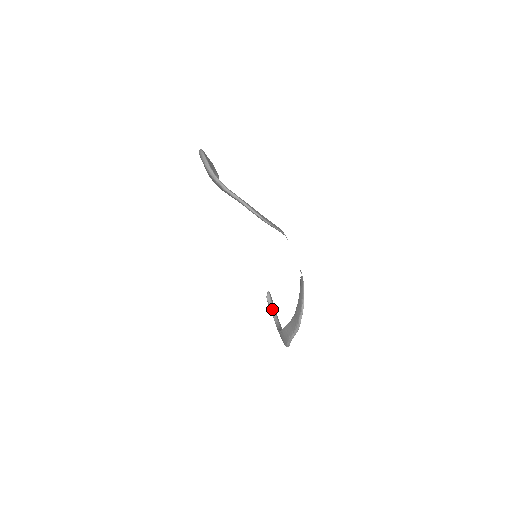
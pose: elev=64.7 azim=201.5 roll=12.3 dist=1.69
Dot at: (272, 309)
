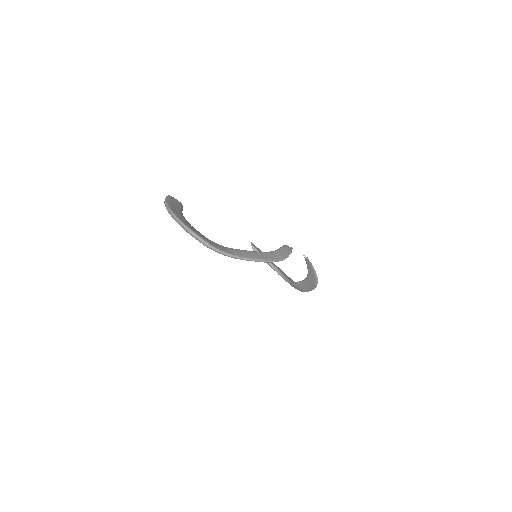
Dot at: occluded
